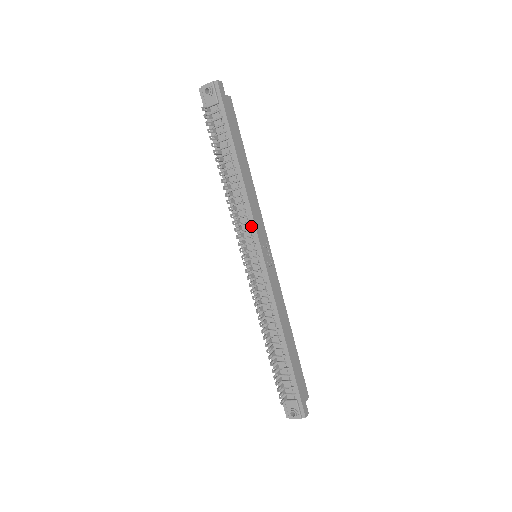
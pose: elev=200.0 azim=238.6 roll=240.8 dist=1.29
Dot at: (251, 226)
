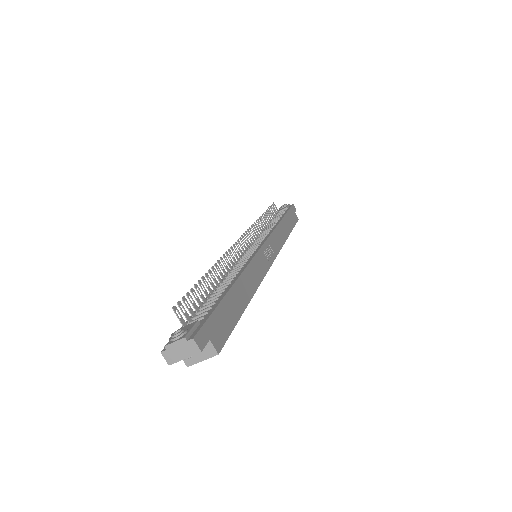
Dot at: (266, 236)
